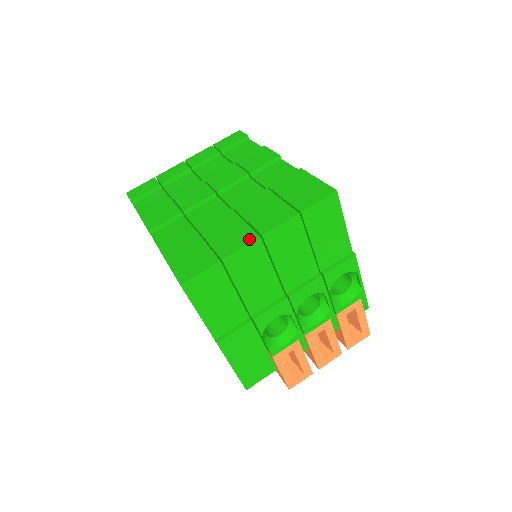
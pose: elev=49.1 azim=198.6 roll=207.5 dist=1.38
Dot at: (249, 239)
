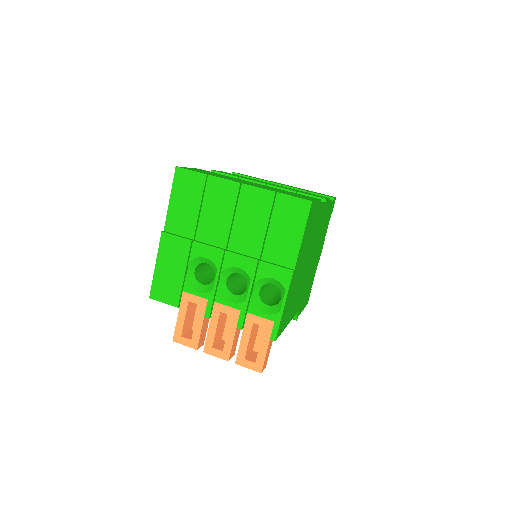
Dot at: (234, 181)
